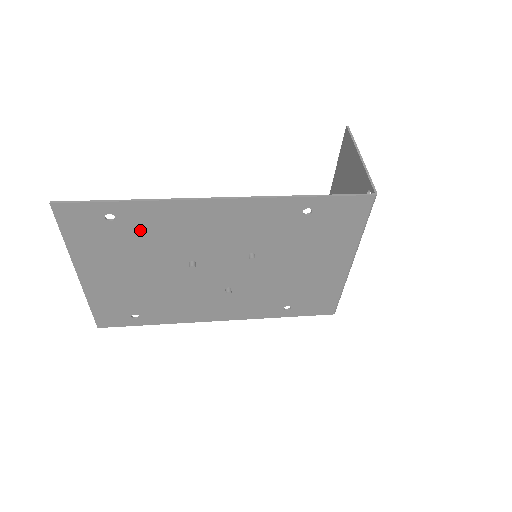
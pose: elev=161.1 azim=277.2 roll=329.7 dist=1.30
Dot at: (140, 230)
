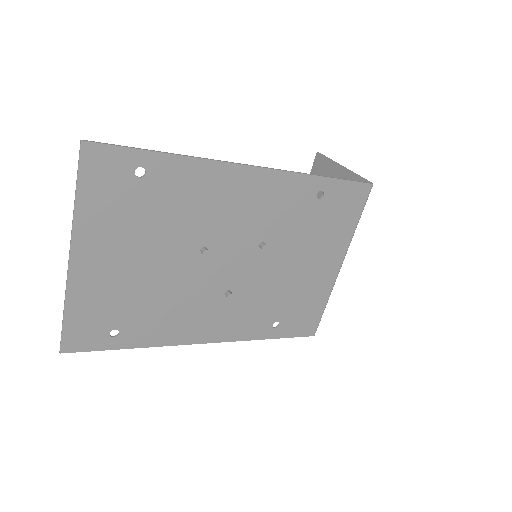
Dot at: (165, 195)
